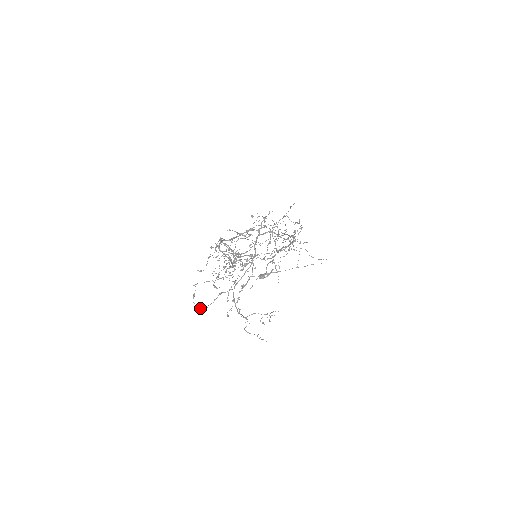
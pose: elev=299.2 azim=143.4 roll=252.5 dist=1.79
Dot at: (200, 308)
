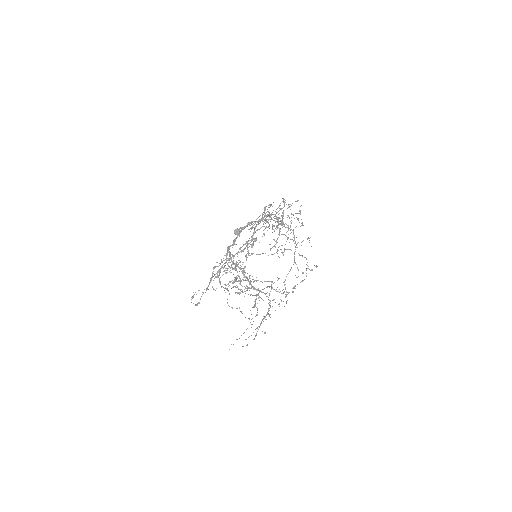
Dot at: occluded
